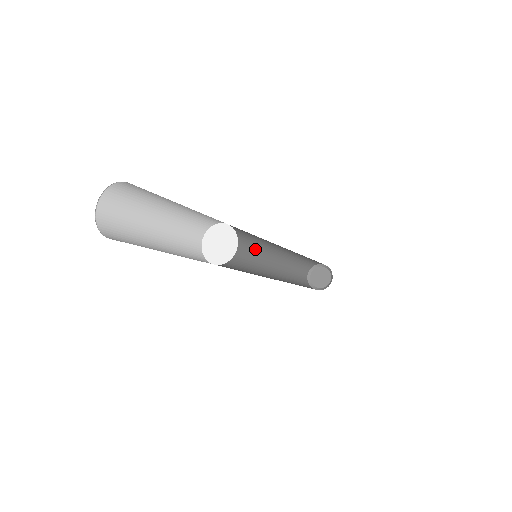
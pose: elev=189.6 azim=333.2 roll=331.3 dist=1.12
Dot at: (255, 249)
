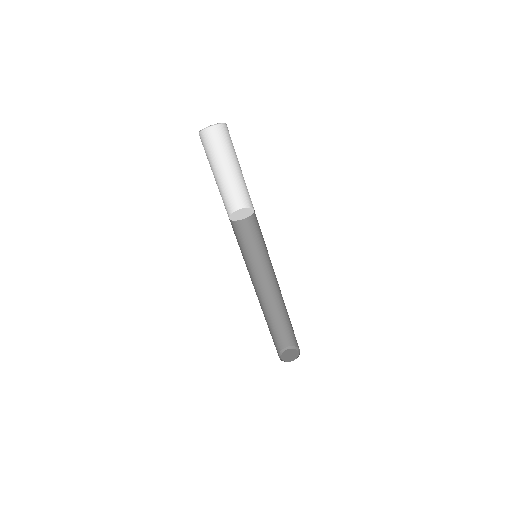
Dot at: (251, 269)
